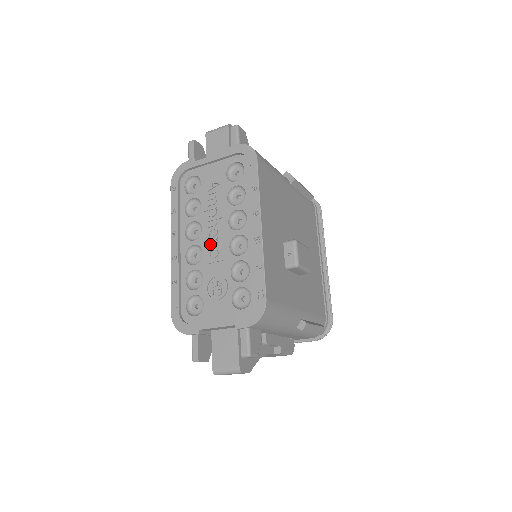
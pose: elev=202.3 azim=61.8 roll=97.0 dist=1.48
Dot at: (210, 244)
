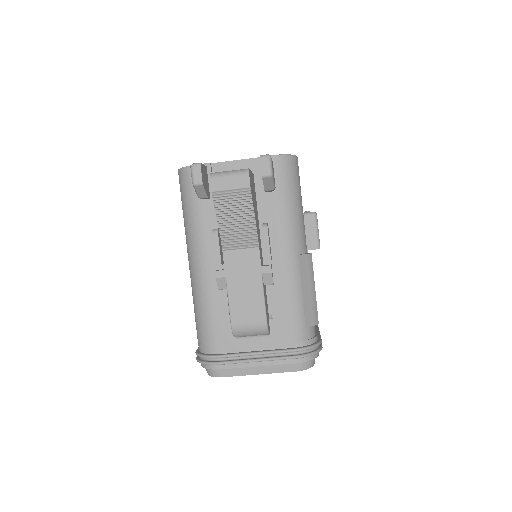
Dot at: occluded
